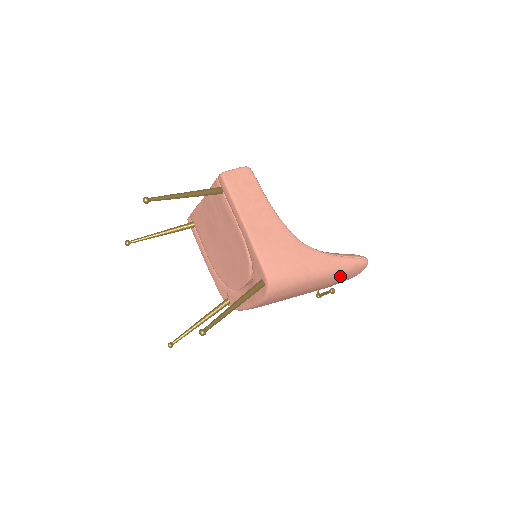
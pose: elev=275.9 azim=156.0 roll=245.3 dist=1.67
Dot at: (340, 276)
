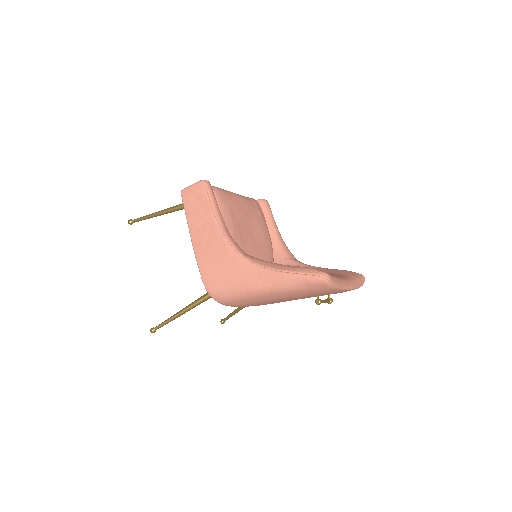
Dot at: (296, 292)
